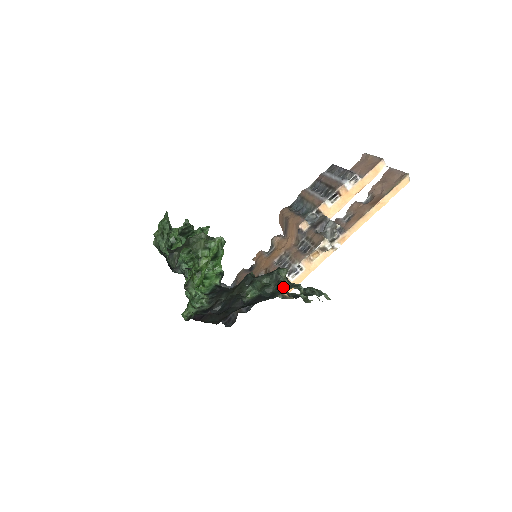
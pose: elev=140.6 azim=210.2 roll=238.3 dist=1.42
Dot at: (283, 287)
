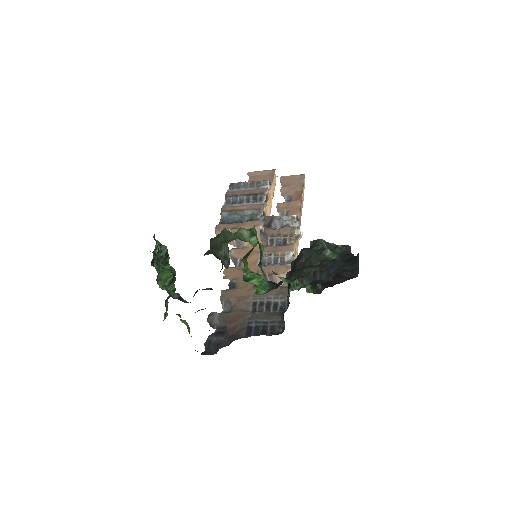
Dot at: (345, 245)
